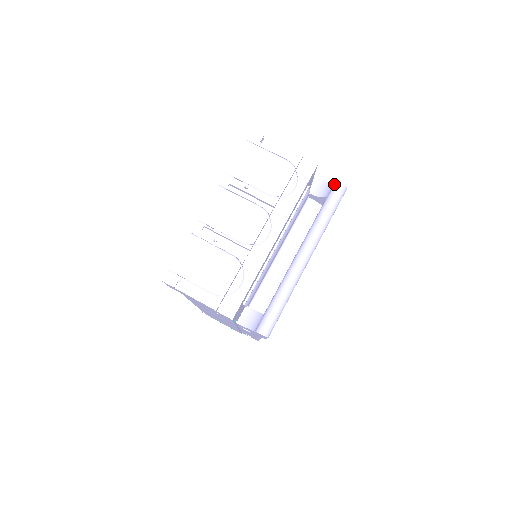
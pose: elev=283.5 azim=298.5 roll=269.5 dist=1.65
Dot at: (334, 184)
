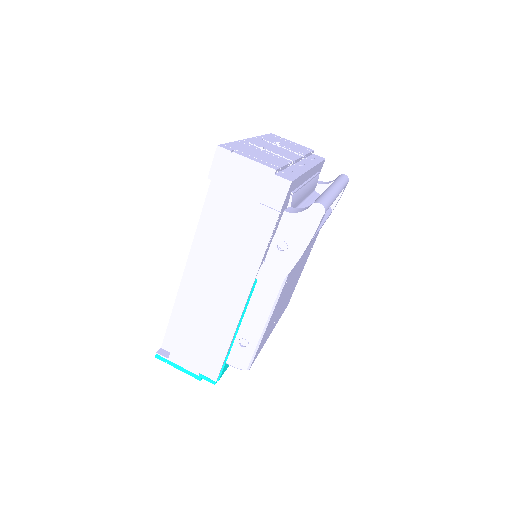
Dot at: (338, 176)
